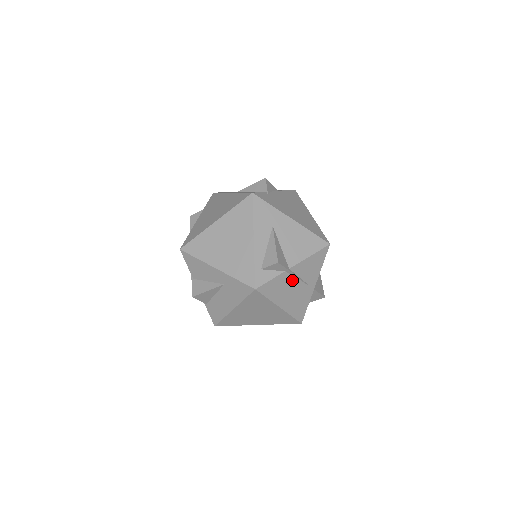
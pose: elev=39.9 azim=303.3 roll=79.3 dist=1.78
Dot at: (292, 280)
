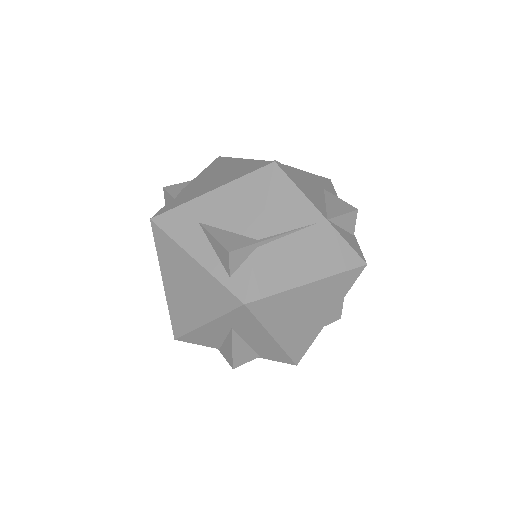
Dot at: (281, 244)
